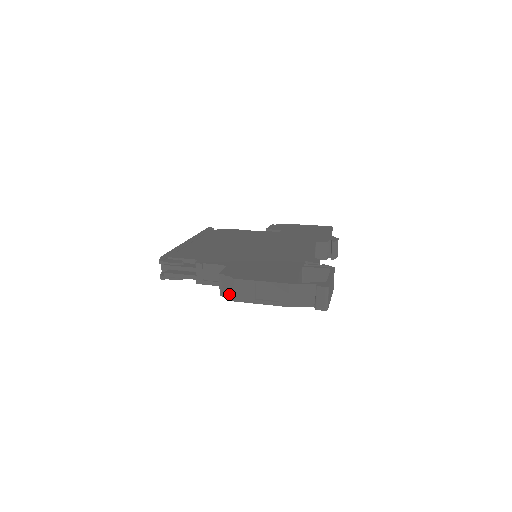
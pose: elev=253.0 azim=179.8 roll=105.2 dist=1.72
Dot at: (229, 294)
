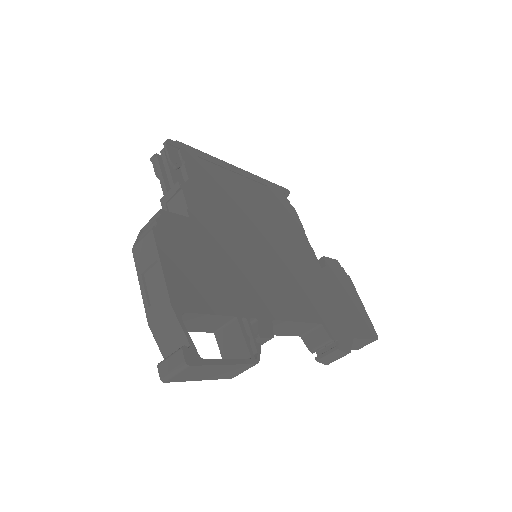
Dot at: occluded
